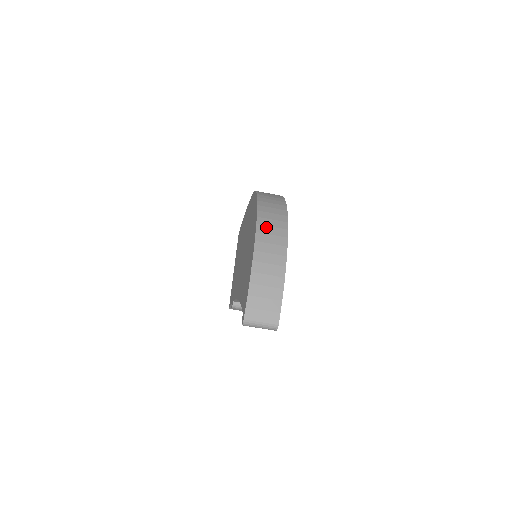
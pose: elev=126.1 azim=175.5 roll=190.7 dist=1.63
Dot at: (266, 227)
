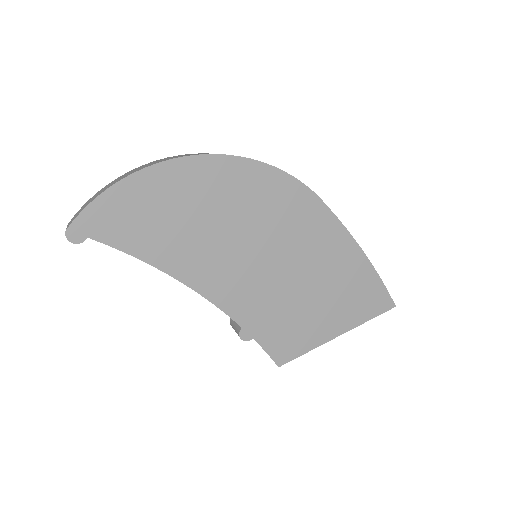
Dot at: (166, 158)
